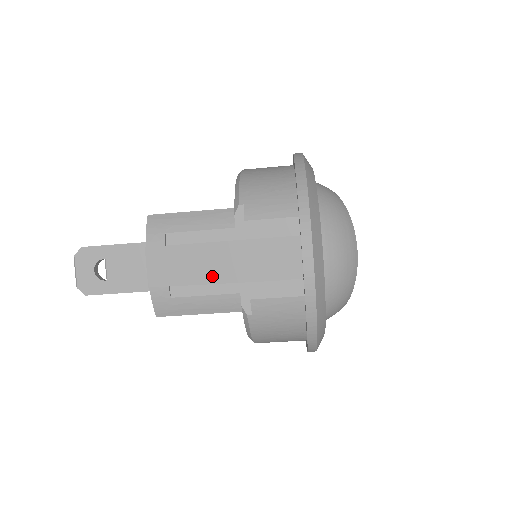
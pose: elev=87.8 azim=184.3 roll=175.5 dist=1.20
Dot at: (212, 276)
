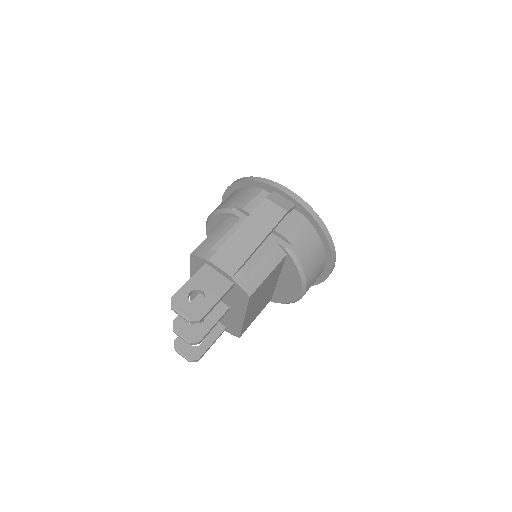
Dot at: (257, 239)
